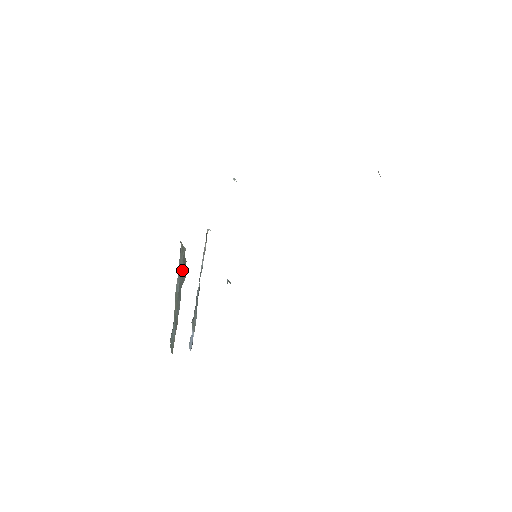
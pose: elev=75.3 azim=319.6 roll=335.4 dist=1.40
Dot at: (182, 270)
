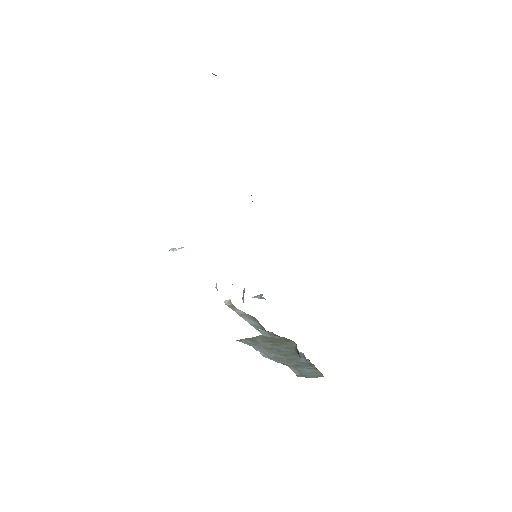
Dot at: (273, 346)
